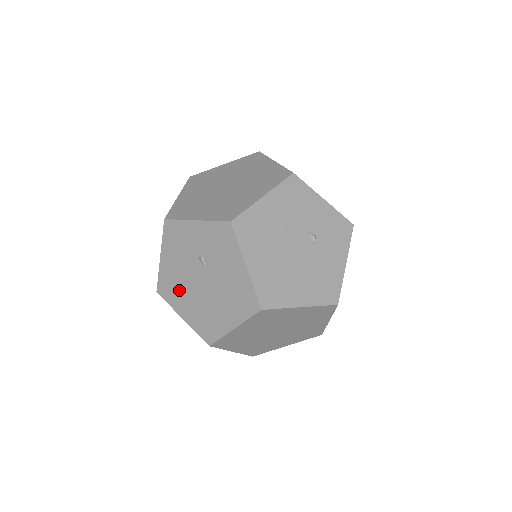
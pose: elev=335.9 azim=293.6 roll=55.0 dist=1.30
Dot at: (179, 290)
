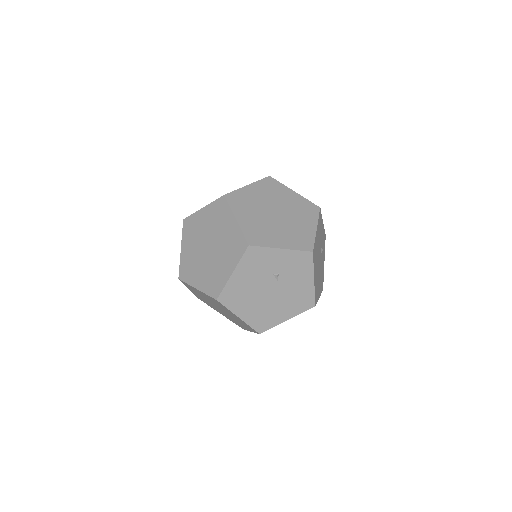
Dot at: (244, 298)
